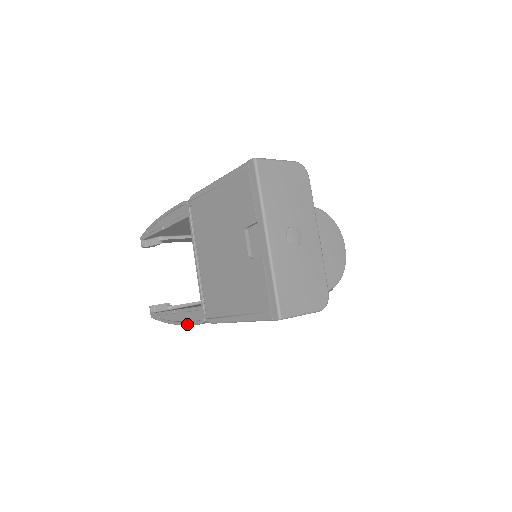
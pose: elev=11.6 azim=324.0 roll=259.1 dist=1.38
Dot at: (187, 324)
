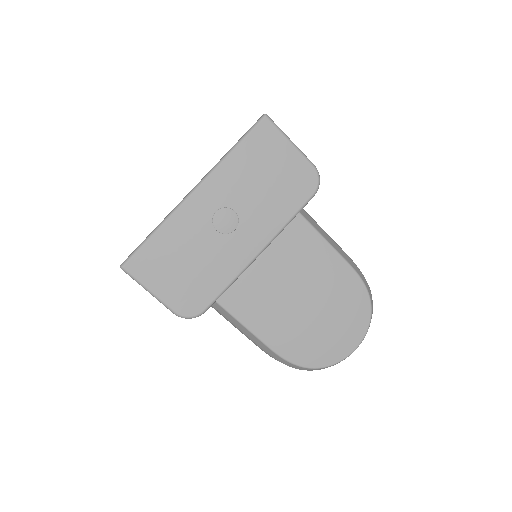
Dot at: occluded
